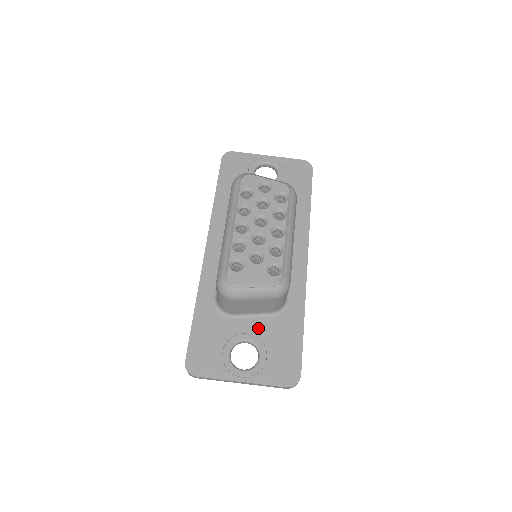
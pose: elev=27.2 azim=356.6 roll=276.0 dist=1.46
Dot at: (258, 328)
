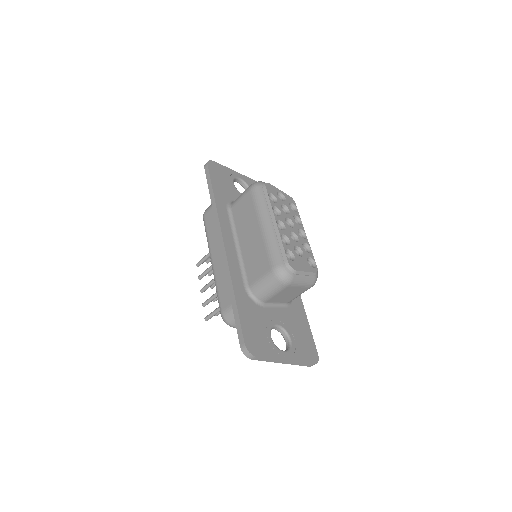
Dot at: (282, 316)
